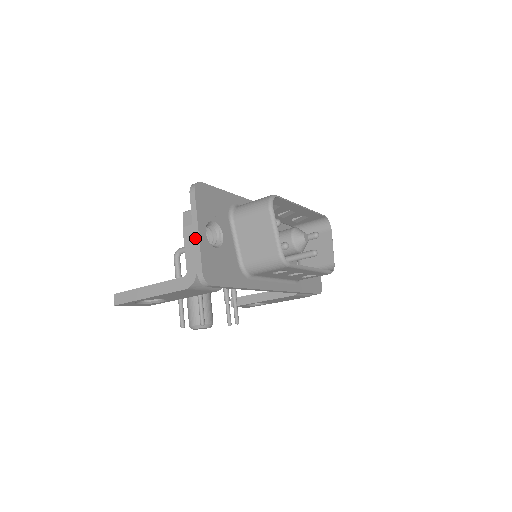
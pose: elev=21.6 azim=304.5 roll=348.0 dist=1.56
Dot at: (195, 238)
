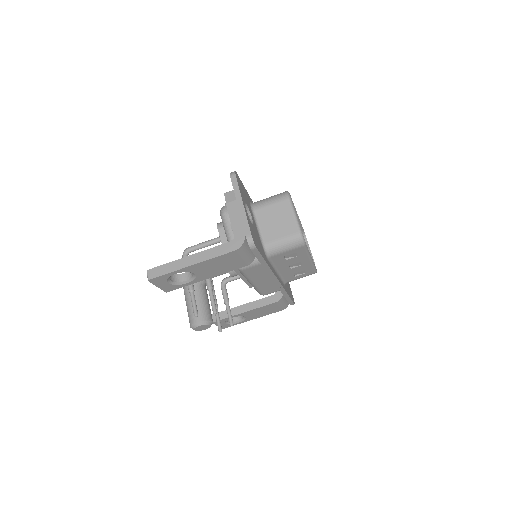
Dot at: (240, 210)
